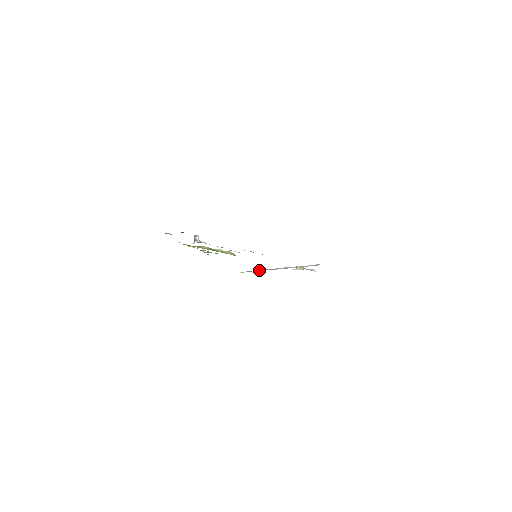
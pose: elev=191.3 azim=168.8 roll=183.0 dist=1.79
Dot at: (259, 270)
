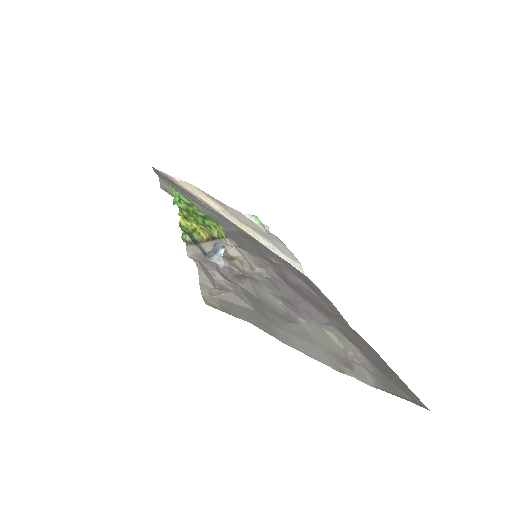
Dot at: (208, 200)
